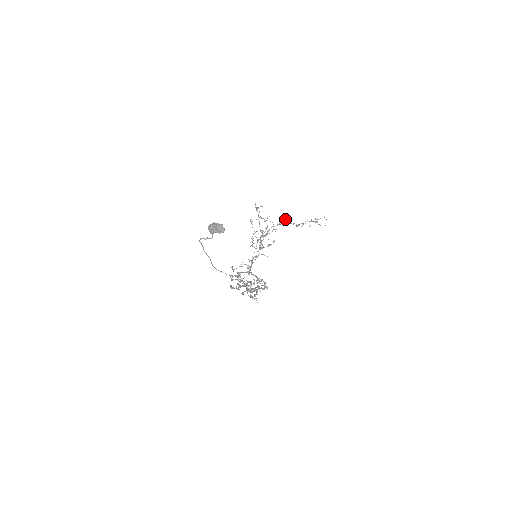
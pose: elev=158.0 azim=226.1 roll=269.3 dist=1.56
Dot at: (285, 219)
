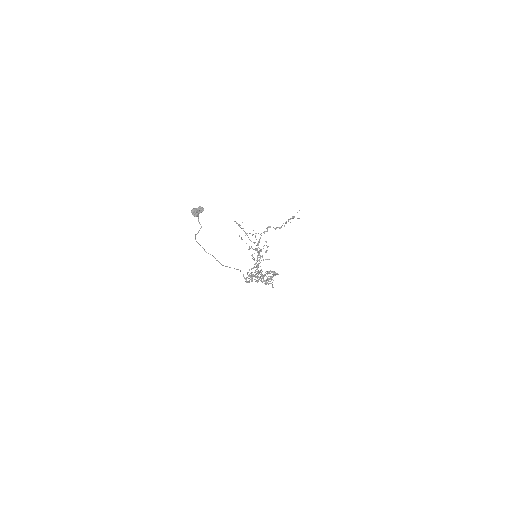
Dot at: (268, 227)
